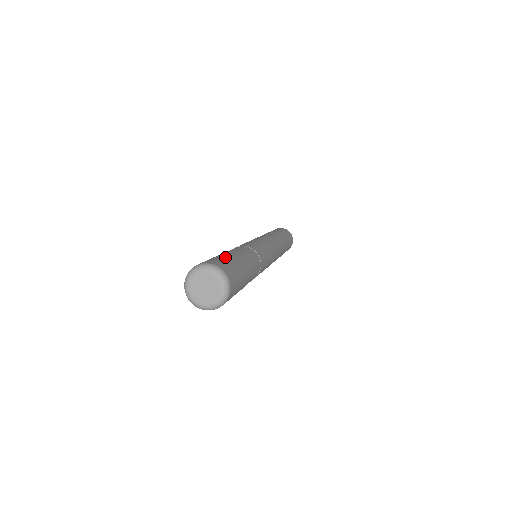
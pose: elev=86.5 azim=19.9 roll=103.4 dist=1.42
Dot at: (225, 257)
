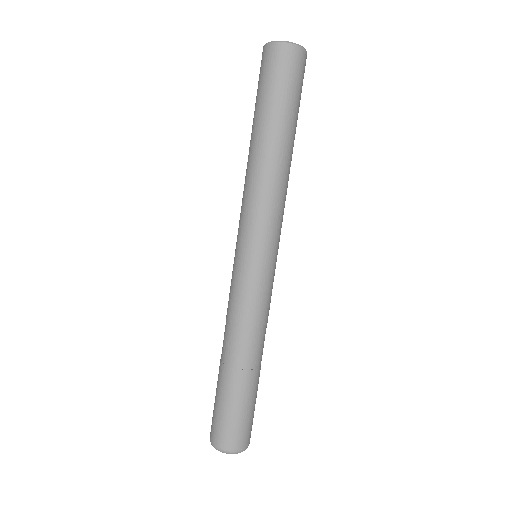
Dot at: (219, 409)
